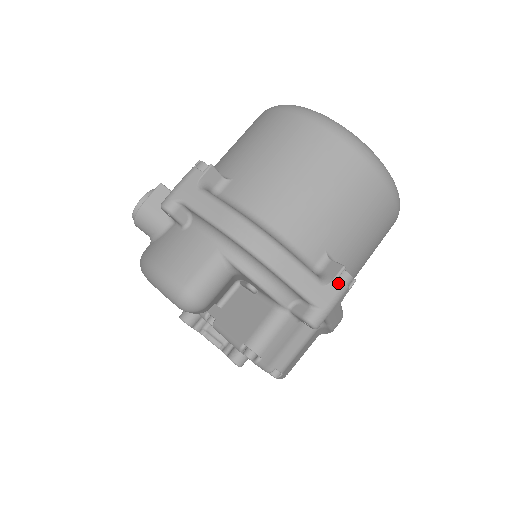
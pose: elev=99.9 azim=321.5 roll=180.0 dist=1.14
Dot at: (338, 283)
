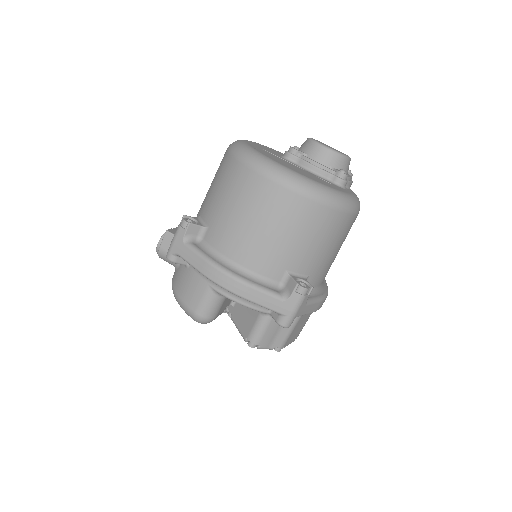
Dot at: (295, 296)
